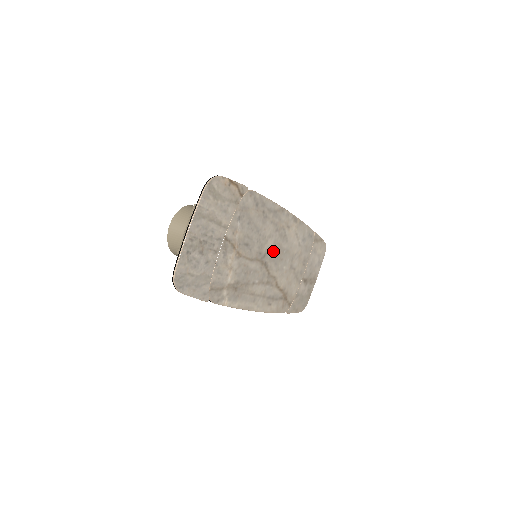
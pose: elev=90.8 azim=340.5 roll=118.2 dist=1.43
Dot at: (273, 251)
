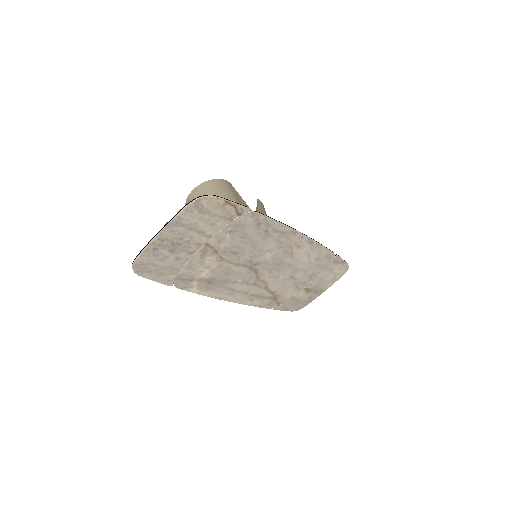
Dot at: (270, 262)
